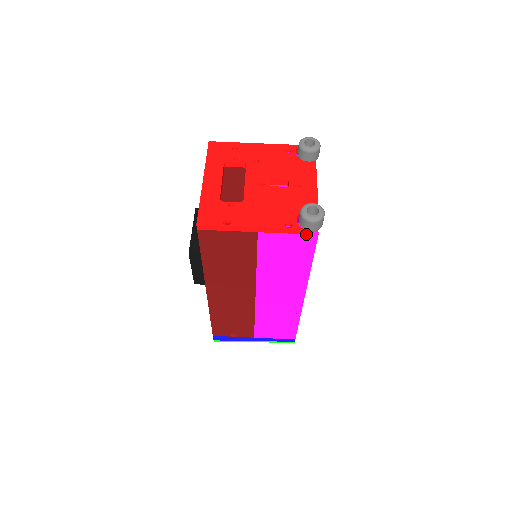
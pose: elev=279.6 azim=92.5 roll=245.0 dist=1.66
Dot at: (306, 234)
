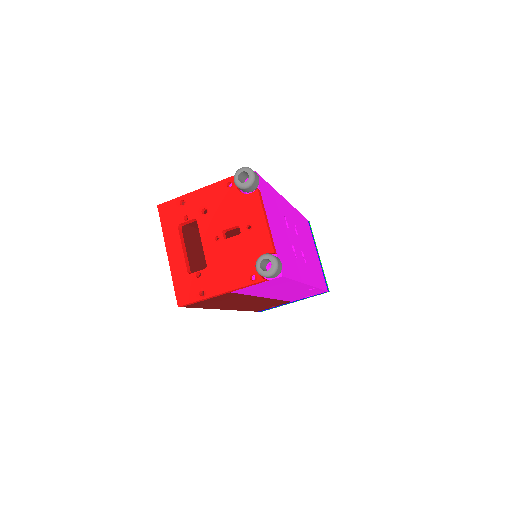
Dot at: (271, 279)
